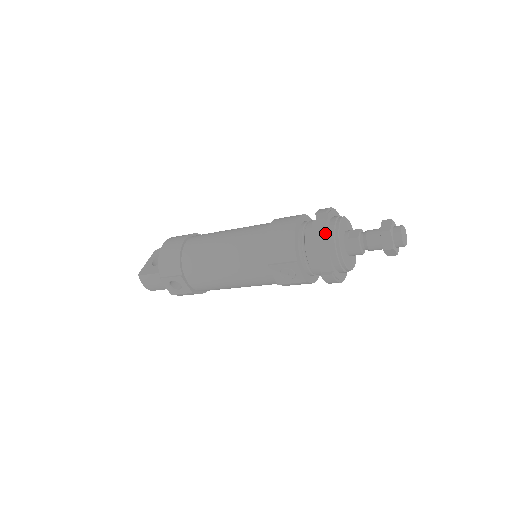
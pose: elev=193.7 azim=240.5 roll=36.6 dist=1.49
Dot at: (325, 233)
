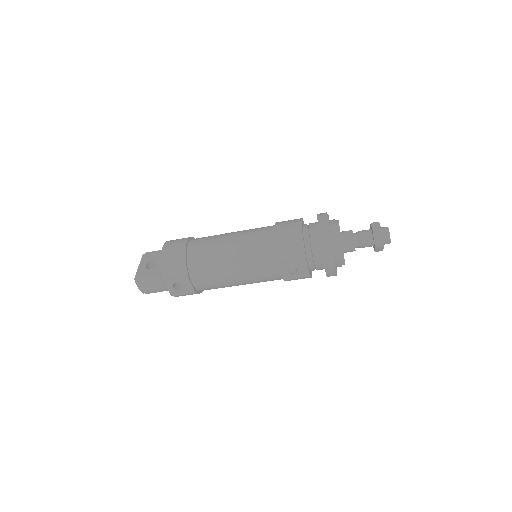
Dot at: (330, 234)
